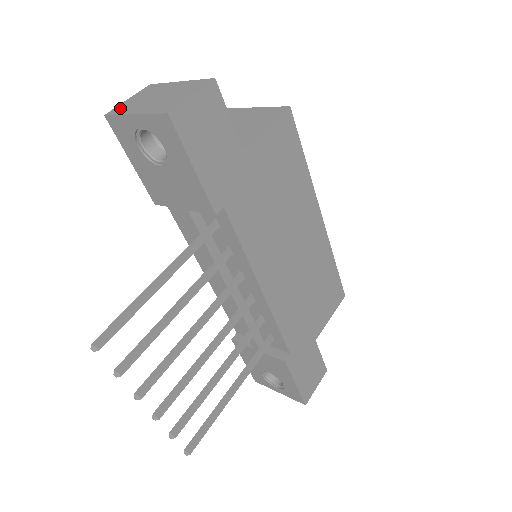
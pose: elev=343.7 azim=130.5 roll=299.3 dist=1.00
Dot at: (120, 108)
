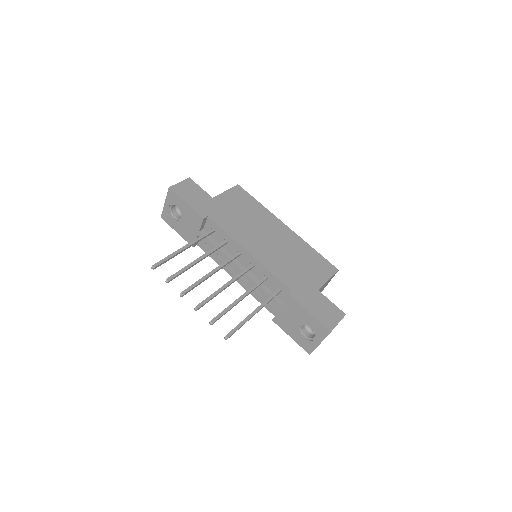
Dot at: occluded
